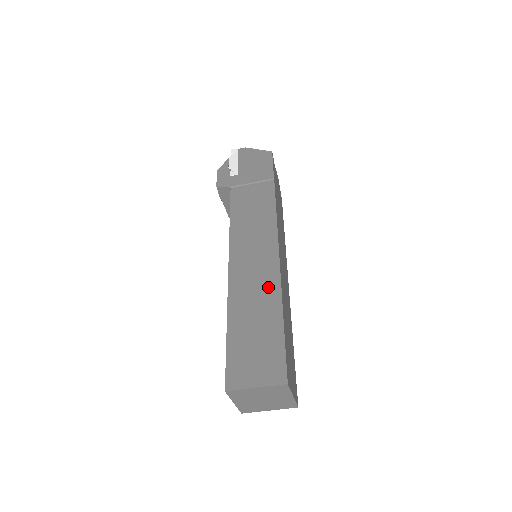
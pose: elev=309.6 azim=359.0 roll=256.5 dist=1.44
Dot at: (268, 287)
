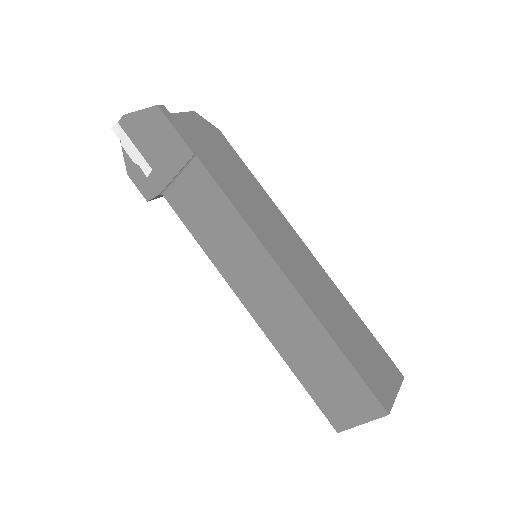
Dot at: (300, 318)
